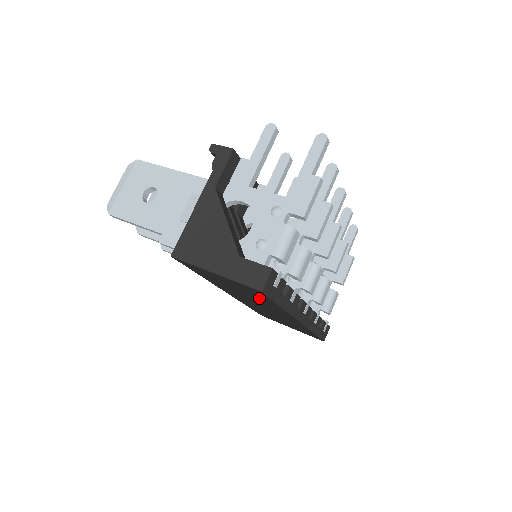
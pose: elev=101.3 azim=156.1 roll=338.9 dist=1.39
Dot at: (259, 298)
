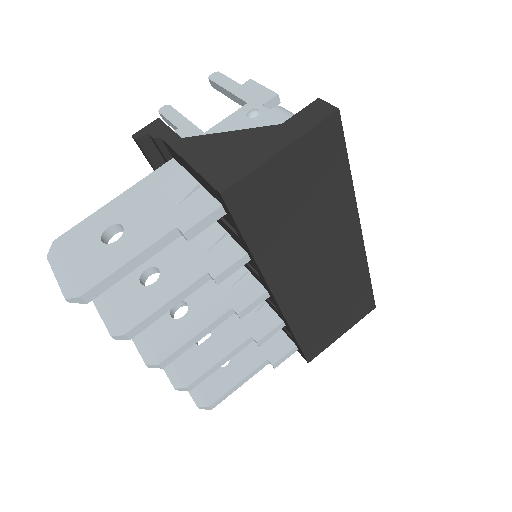
Dot at: (326, 187)
